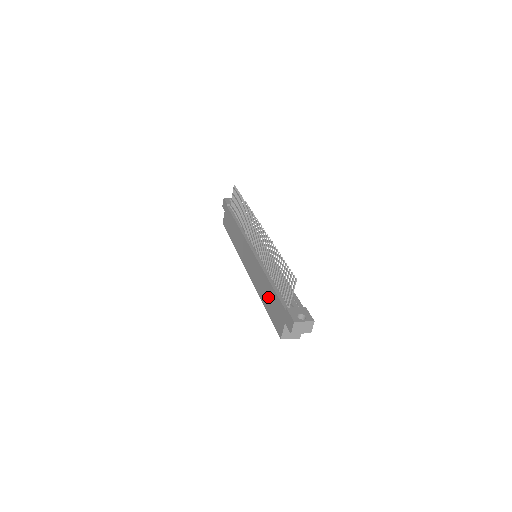
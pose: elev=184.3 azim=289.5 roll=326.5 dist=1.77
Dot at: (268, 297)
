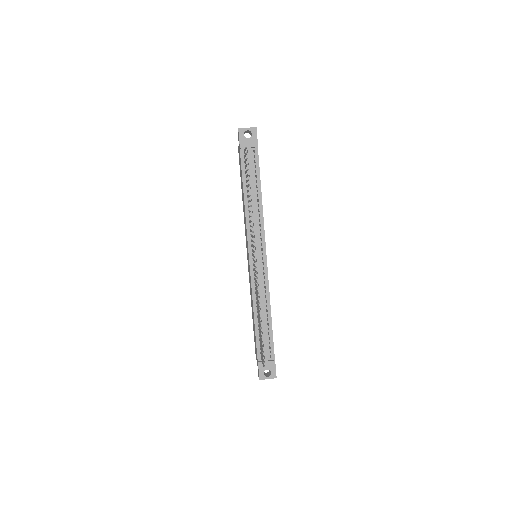
Dot at: (253, 322)
